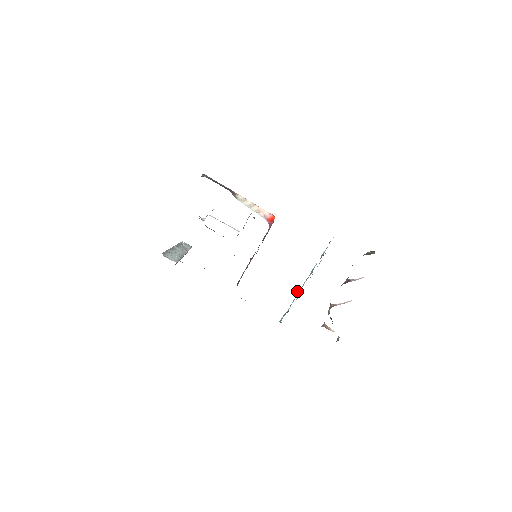
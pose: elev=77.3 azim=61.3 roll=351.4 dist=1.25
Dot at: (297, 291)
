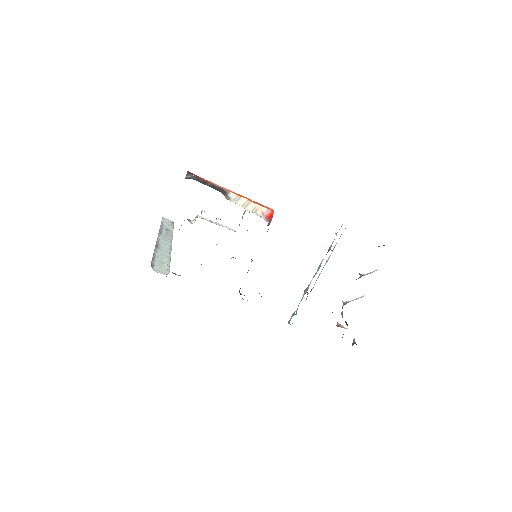
Dot at: (305, 290)
